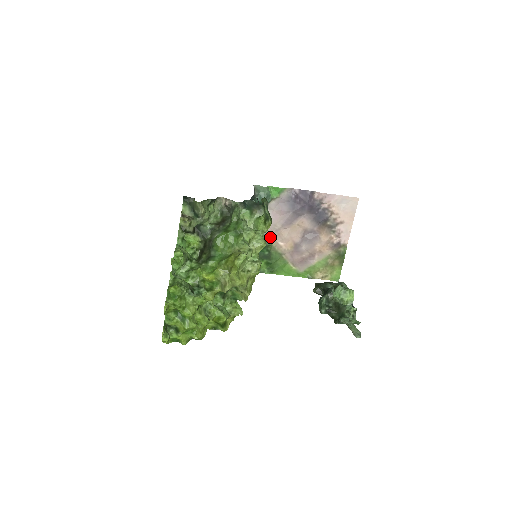
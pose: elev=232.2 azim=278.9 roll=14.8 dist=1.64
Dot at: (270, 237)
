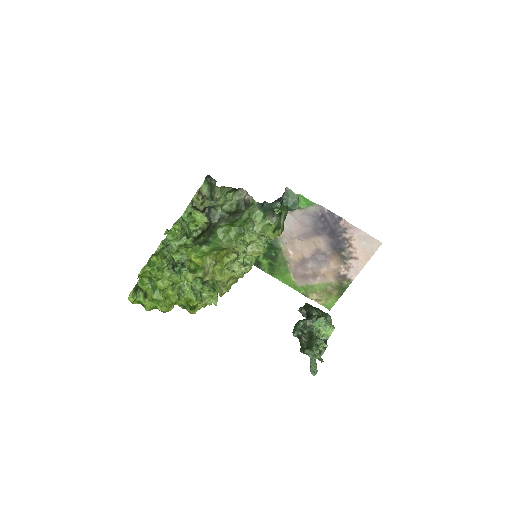
Dot at: (283, 241)
